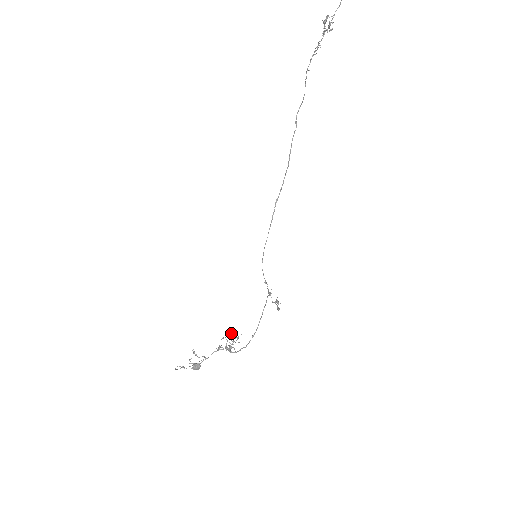
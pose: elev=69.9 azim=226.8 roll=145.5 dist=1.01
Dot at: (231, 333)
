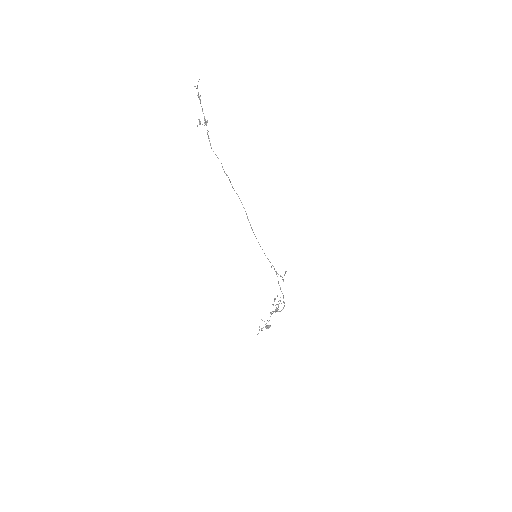
Dot at: occluded
